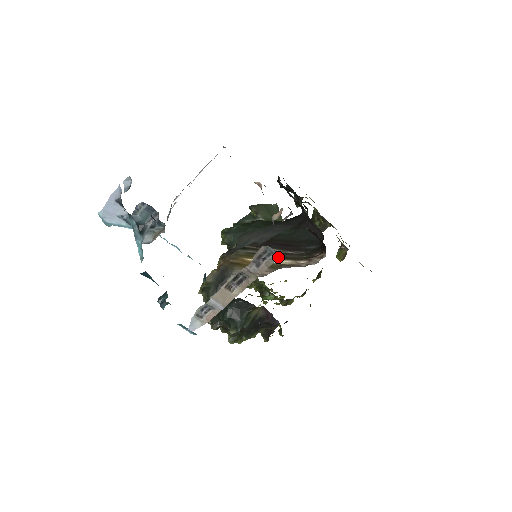
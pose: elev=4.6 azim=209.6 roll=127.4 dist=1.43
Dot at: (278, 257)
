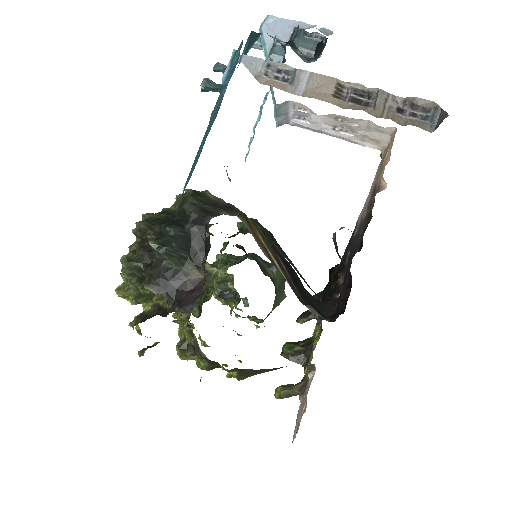
Dot at: (430, 130)
